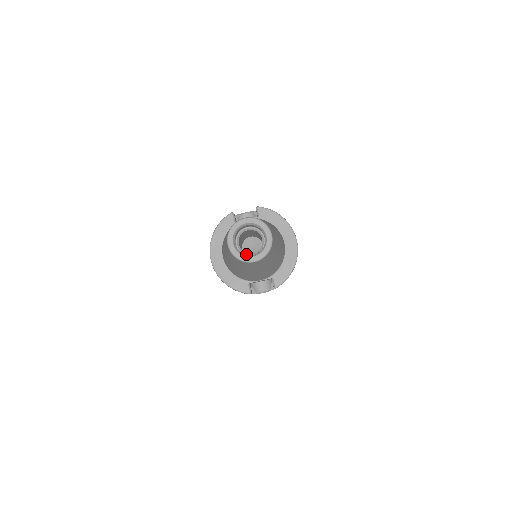
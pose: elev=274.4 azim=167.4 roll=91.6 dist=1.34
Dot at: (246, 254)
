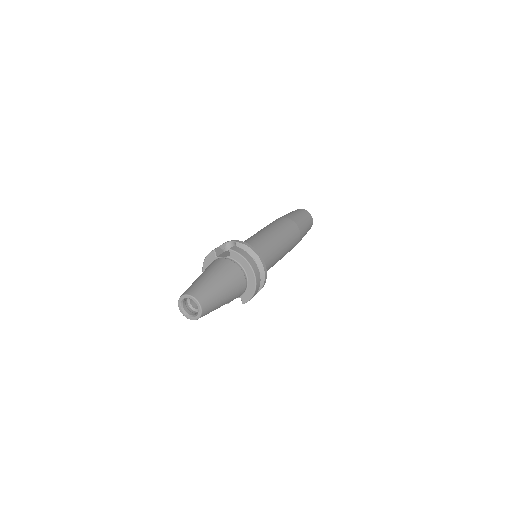
Dot at: (194, 309)
